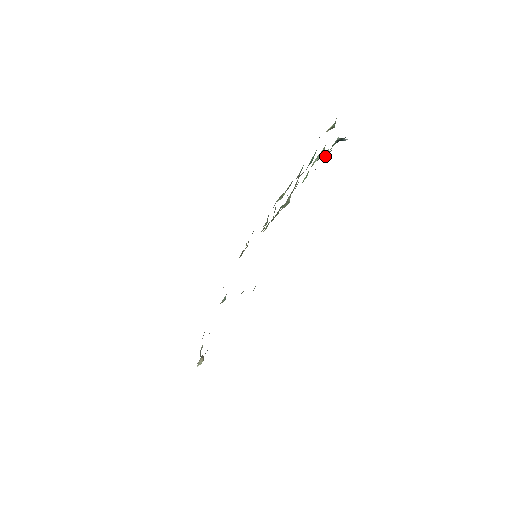
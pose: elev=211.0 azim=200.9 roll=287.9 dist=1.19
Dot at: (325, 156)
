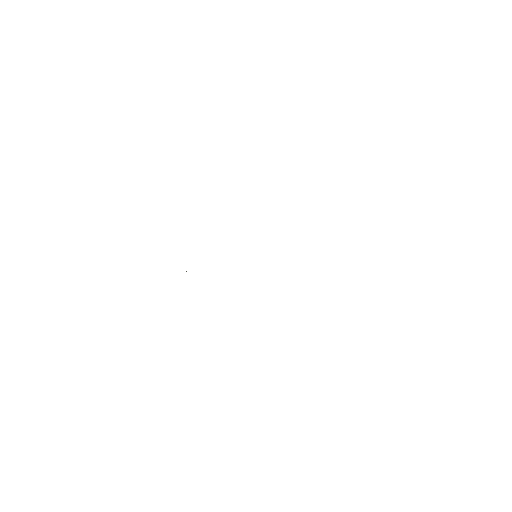
Dot at: occluded
